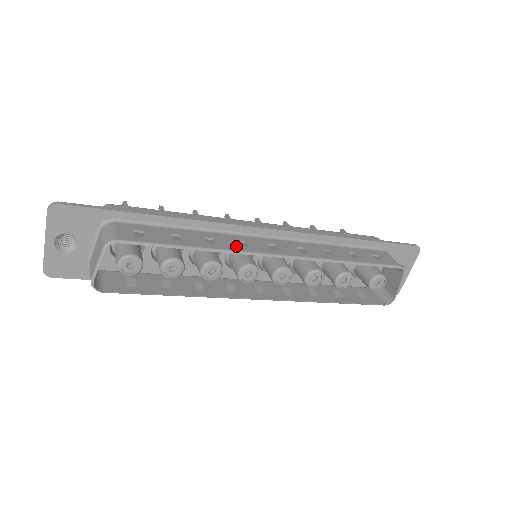
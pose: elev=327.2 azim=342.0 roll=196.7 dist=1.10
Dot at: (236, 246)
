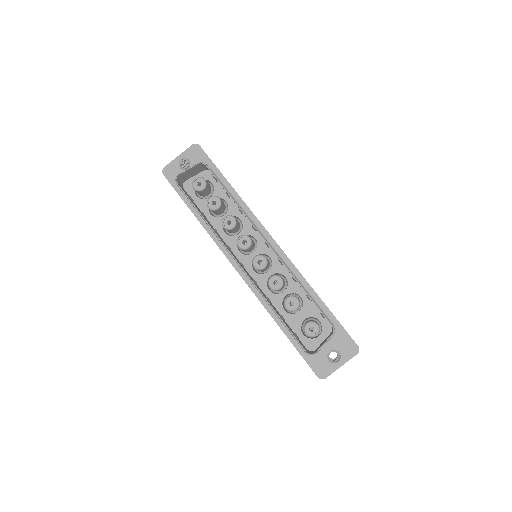
Dot at: (251, 221)
